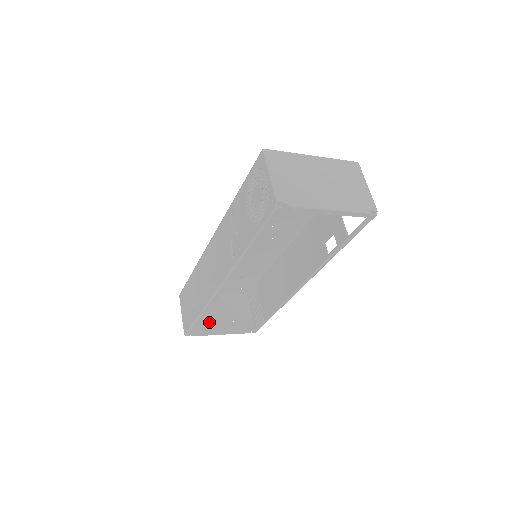
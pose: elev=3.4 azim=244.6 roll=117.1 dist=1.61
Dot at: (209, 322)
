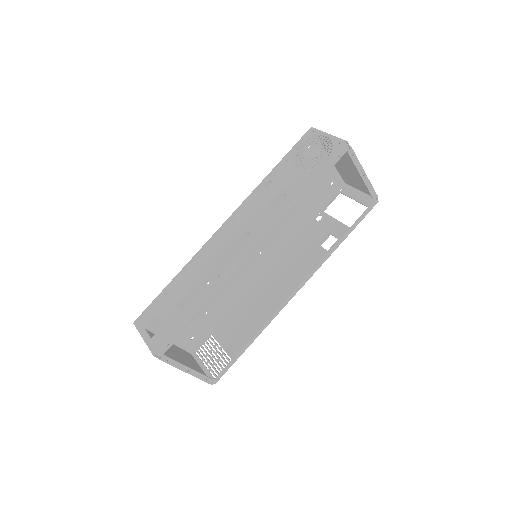
Dot at: (171, 357)
